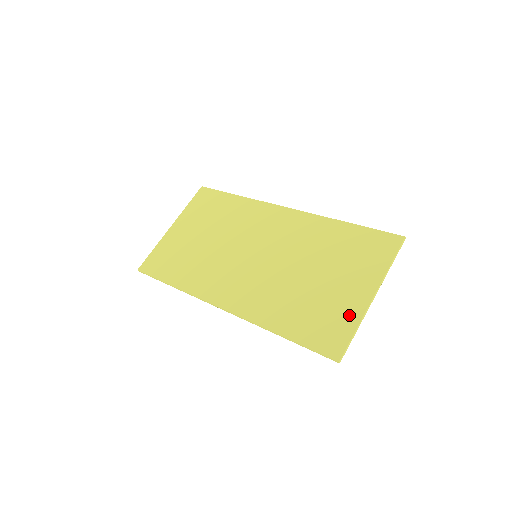
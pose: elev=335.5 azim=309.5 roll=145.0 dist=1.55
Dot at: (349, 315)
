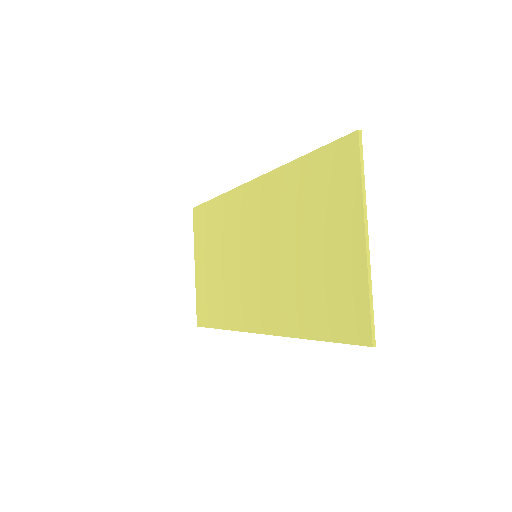
Dot at: (354, 279)
